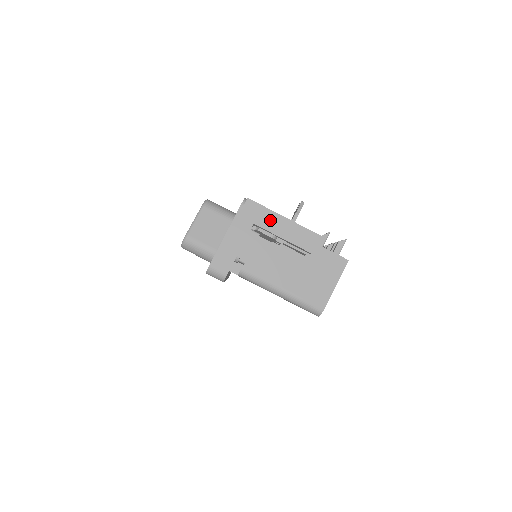
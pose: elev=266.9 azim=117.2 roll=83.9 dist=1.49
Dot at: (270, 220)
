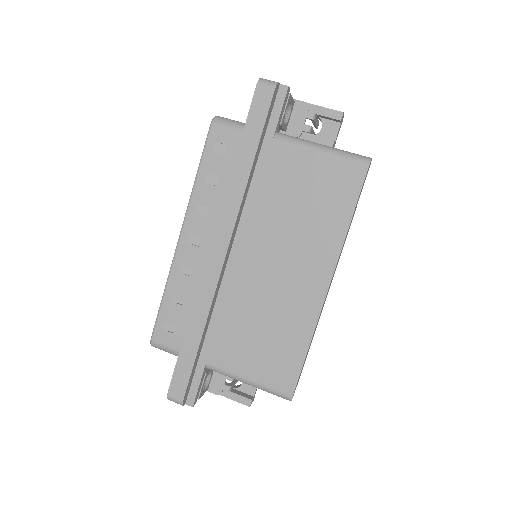
Dot at: occluded
